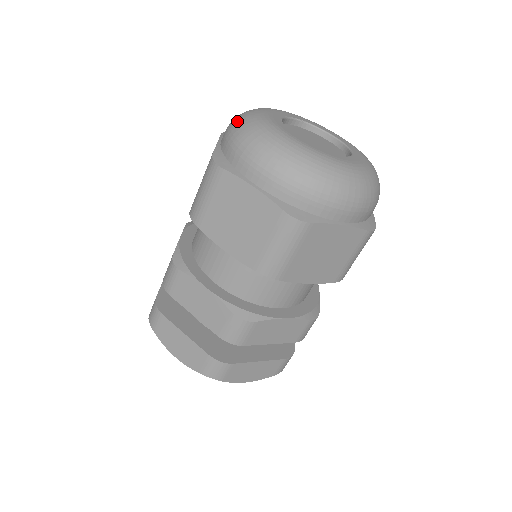
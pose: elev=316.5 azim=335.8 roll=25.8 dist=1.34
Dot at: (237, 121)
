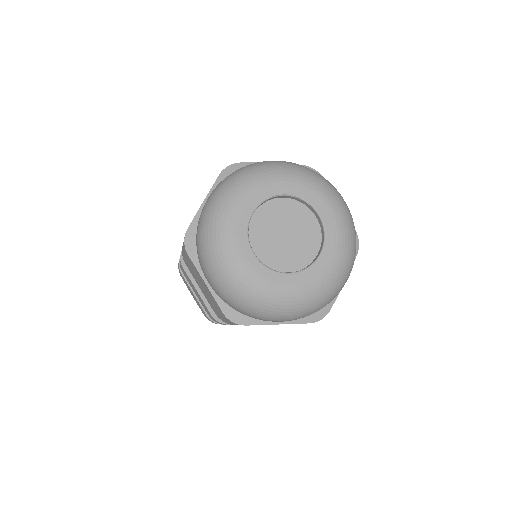
Dot at: (209, 208)
